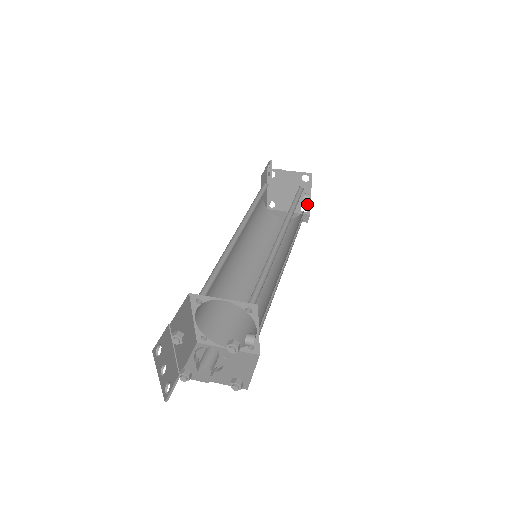
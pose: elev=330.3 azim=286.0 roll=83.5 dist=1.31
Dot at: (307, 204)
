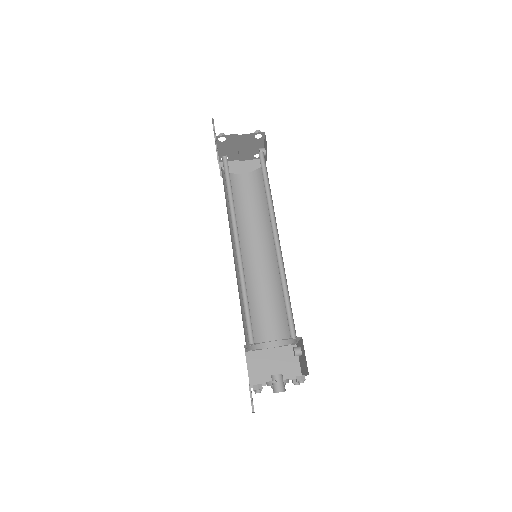
Dot at: occluded
